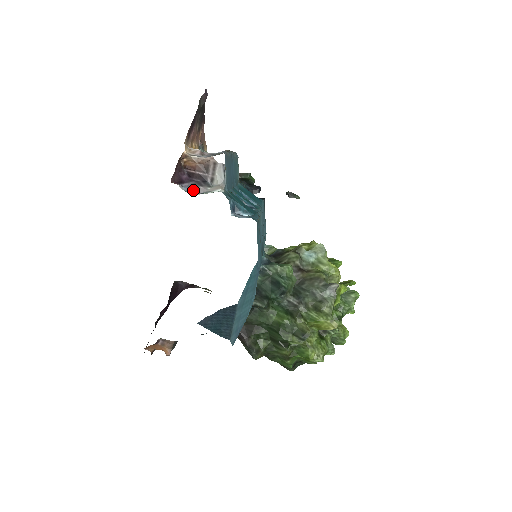
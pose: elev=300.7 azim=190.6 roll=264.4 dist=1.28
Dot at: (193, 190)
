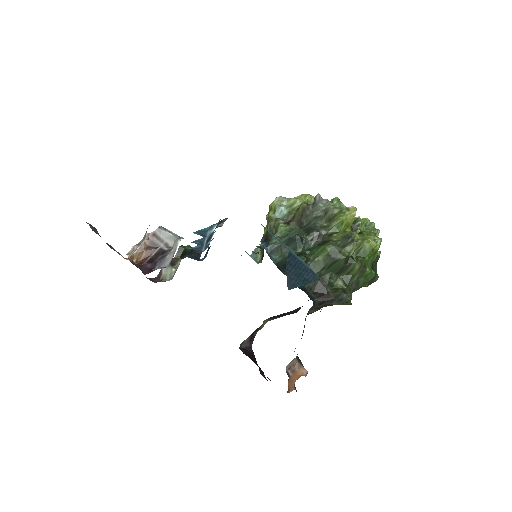
Dot at: (165, 264)
